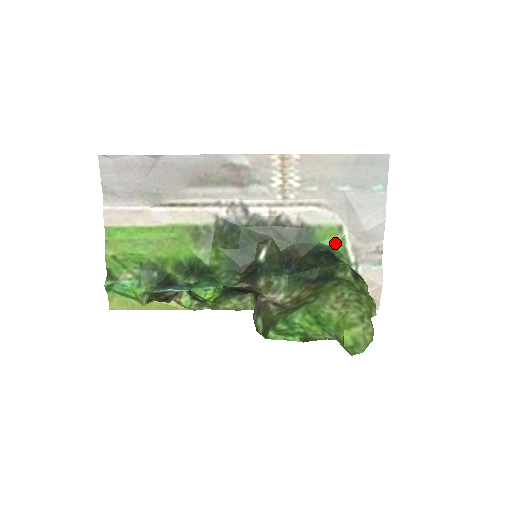
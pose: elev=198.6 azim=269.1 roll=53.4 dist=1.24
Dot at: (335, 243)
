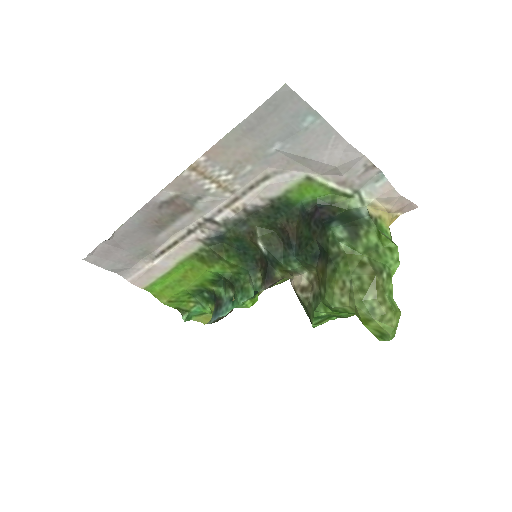
Dot at: (316, 193)
